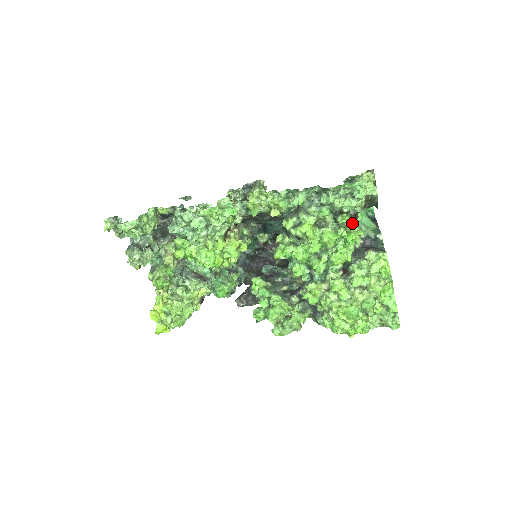
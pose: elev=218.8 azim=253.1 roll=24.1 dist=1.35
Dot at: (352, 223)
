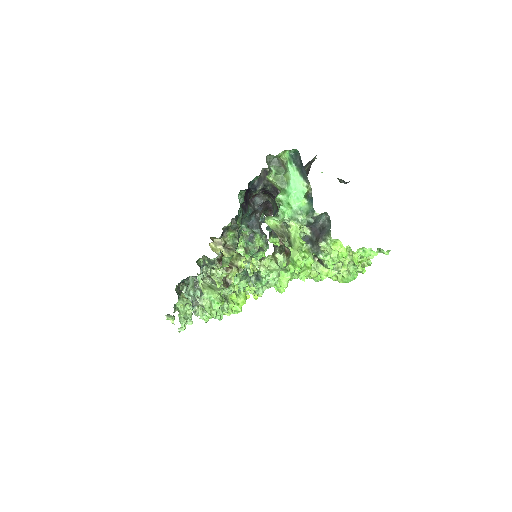
Dot at: (289, 256)
